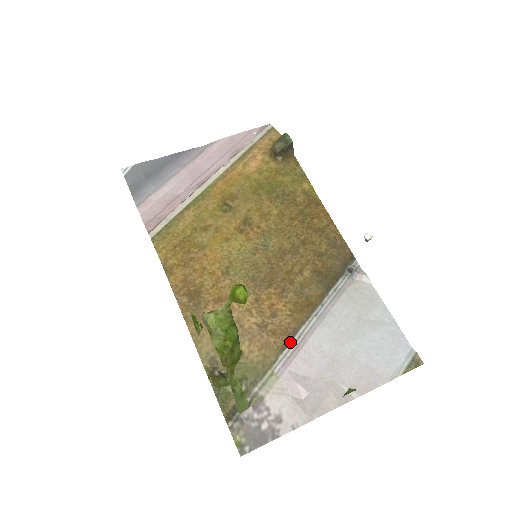
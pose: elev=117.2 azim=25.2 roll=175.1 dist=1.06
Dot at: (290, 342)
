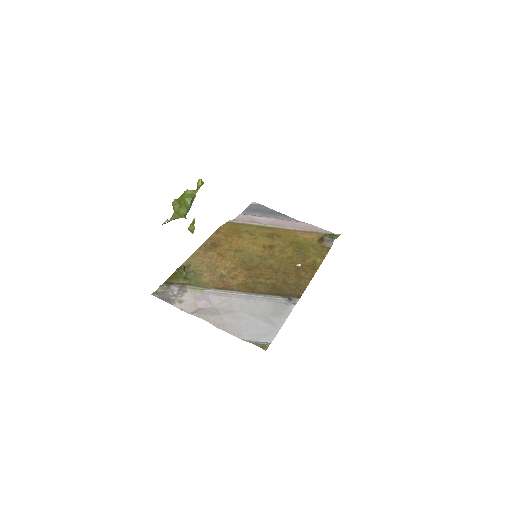
Dot at: (224, 290)
